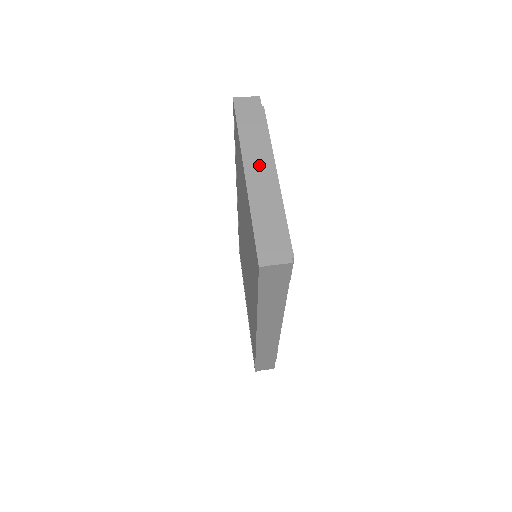
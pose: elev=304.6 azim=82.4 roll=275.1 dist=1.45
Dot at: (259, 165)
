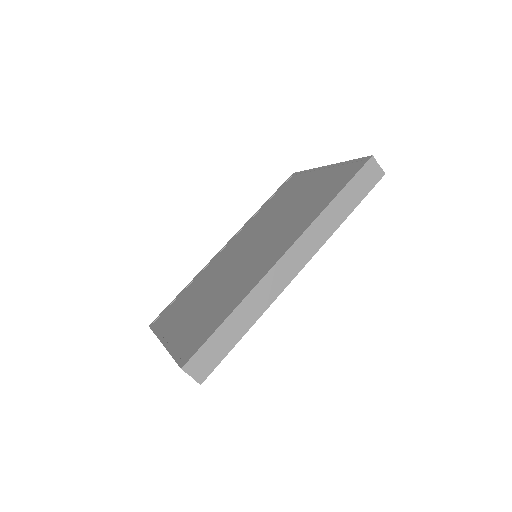
Dot at: occluded
